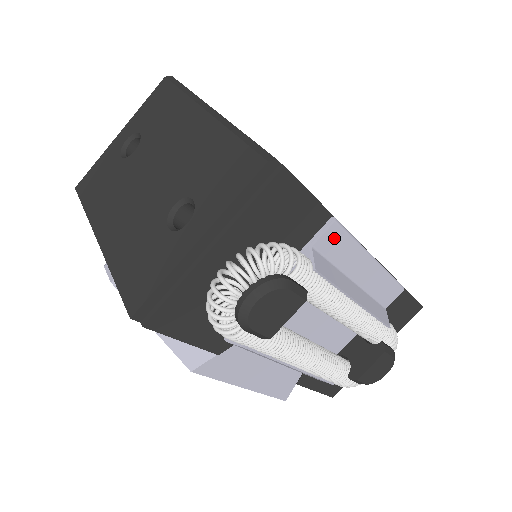
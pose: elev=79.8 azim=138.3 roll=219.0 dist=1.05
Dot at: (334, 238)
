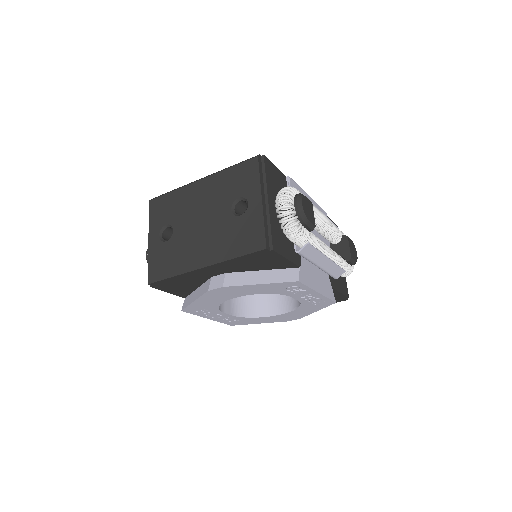
Dot at: (294, 186)
